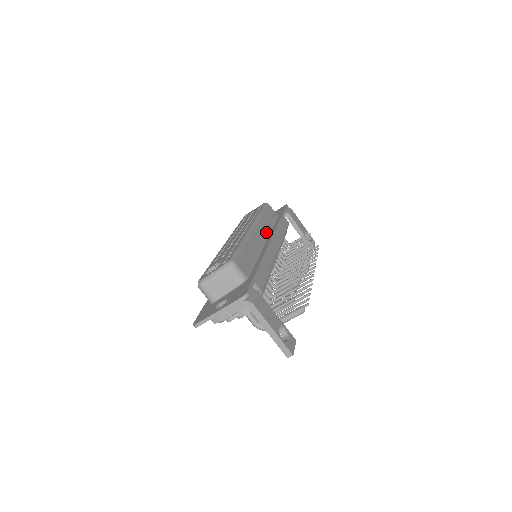
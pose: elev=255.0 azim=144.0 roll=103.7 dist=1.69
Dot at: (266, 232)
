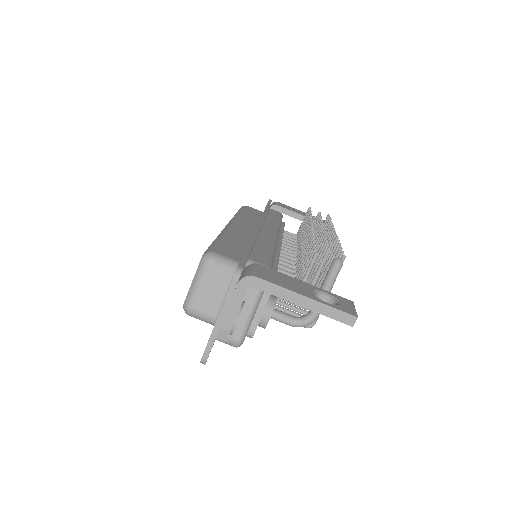
Dot at: (252, 224)
